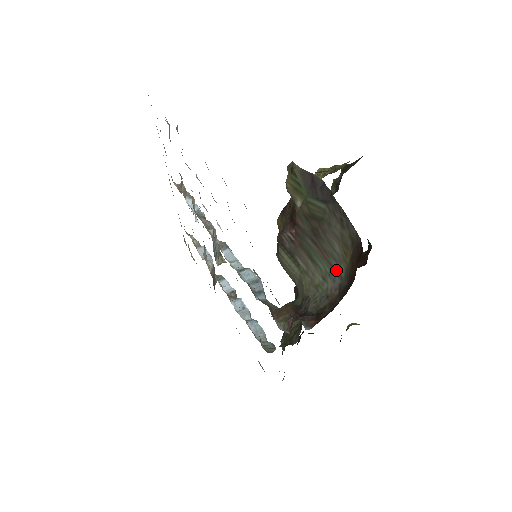
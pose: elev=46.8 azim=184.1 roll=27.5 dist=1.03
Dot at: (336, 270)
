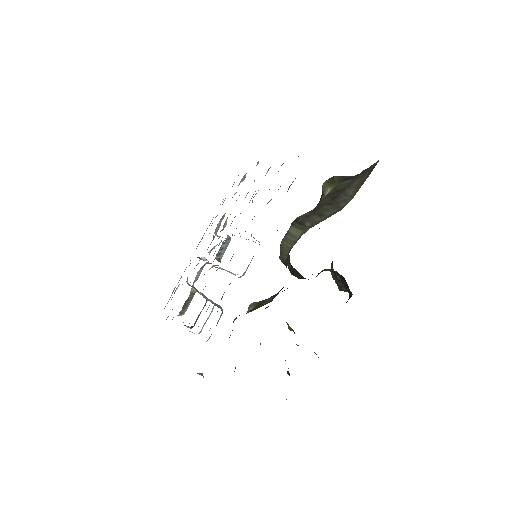
Dot at: (343, 207)
